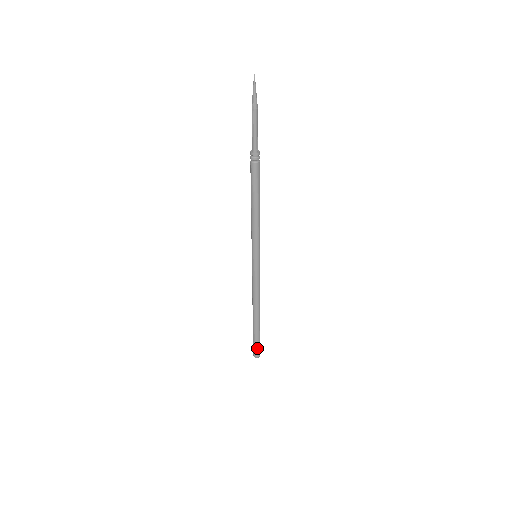
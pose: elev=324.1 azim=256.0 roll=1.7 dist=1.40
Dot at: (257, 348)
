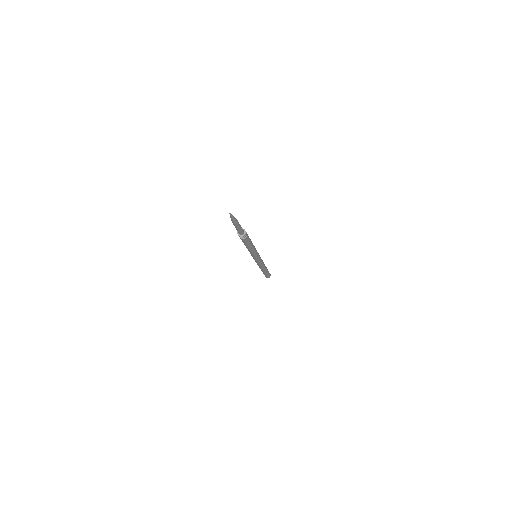
Dot at: (265, 276)
